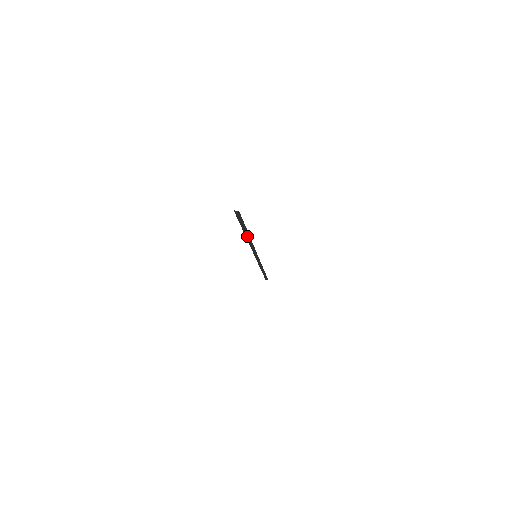
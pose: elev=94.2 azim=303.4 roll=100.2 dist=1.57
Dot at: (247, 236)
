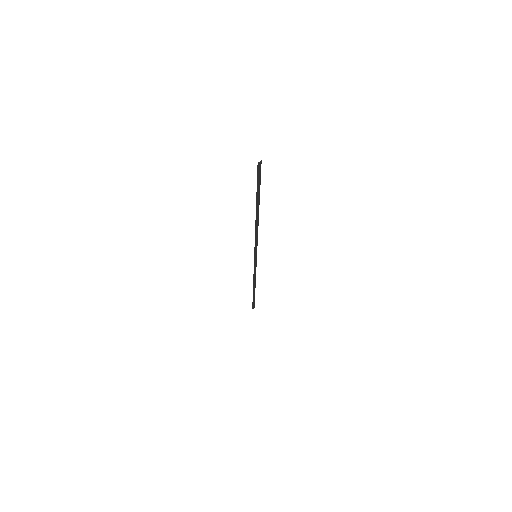
Dot at: (258, 212)
